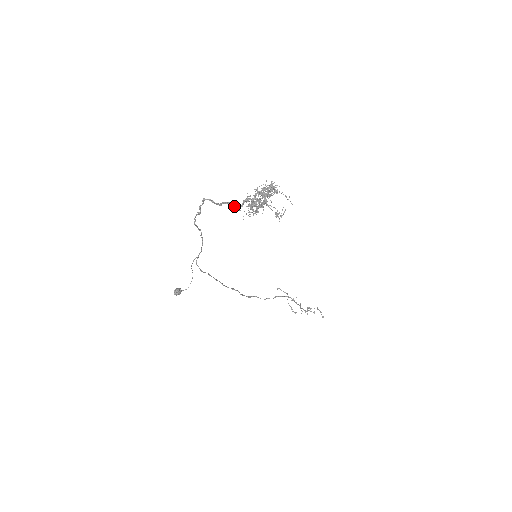
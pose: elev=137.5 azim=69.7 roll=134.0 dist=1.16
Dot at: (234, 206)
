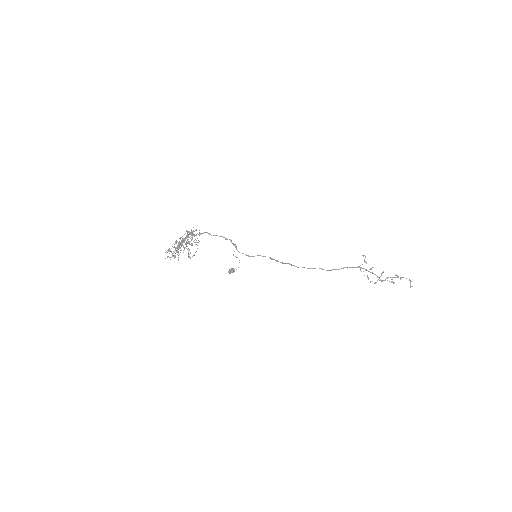
Dot at: occluded
